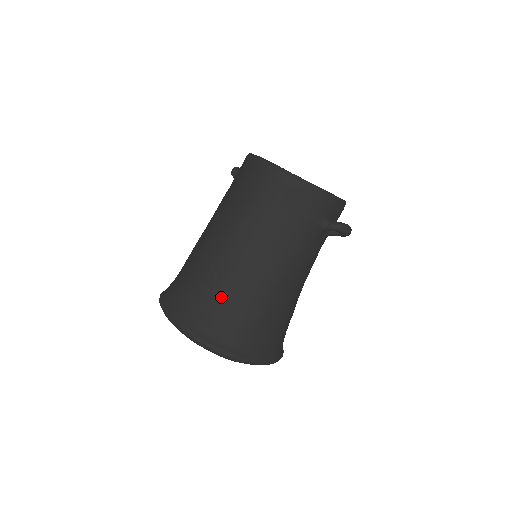
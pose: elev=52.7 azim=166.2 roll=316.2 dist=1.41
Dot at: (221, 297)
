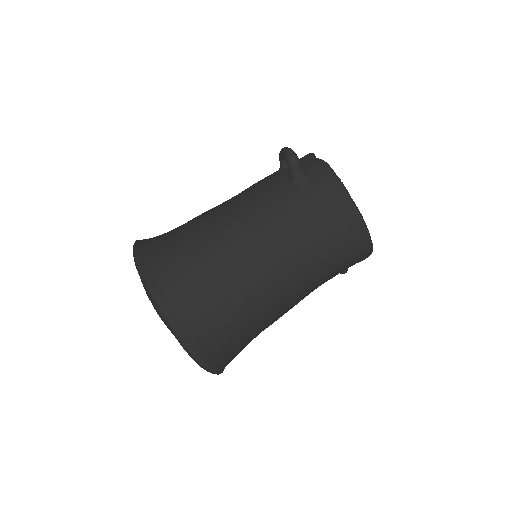
Dot at: (249, 332)
